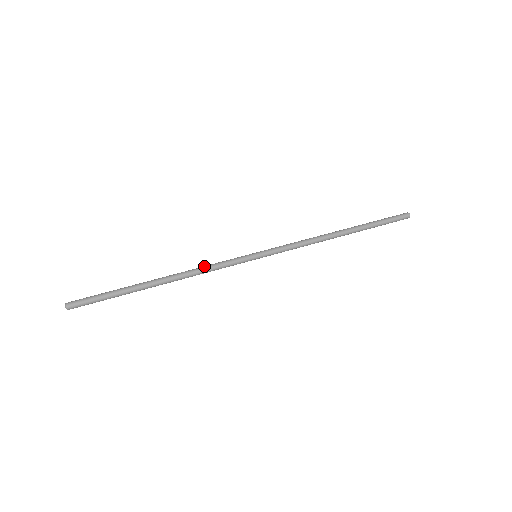
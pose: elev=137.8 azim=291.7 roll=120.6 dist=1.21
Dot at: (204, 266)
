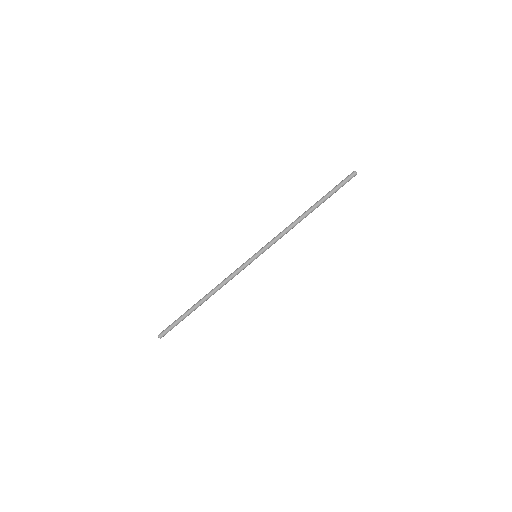
Dot at: (226, 279)
